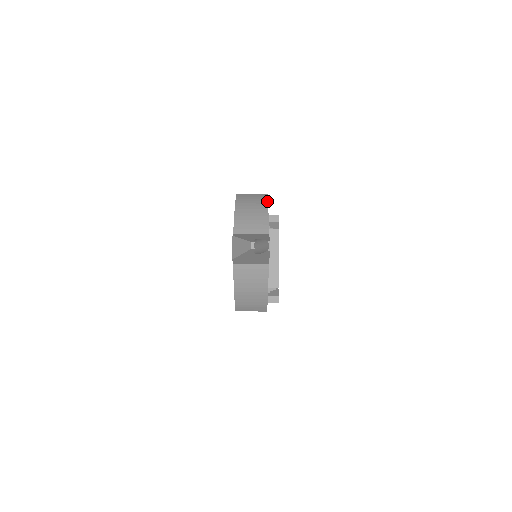
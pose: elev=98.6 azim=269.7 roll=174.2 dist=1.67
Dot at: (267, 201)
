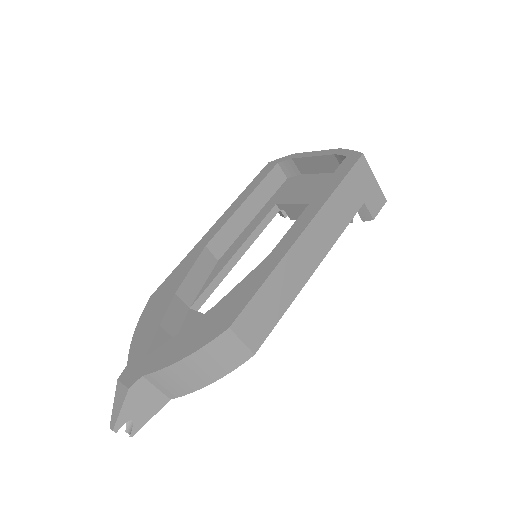
Dot at: occluded
